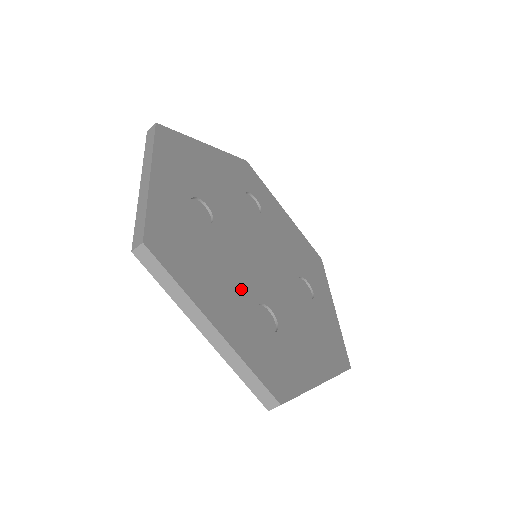
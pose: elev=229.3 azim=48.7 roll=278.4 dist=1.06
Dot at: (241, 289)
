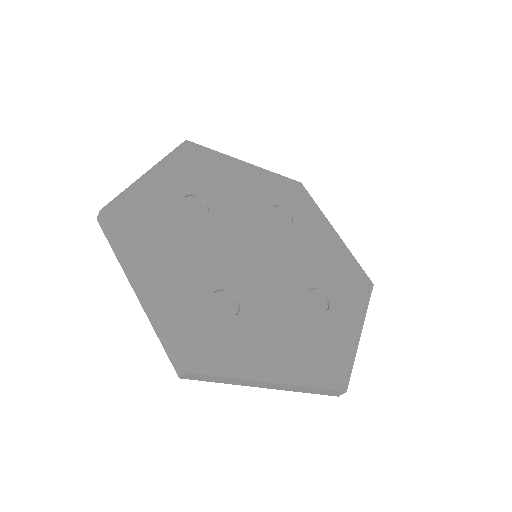
Dot at: (203, 271)
